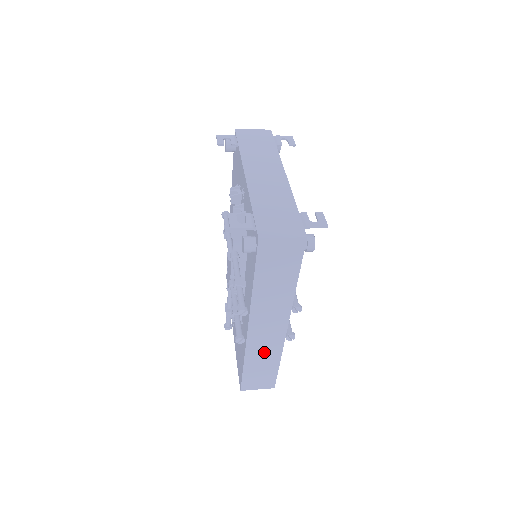
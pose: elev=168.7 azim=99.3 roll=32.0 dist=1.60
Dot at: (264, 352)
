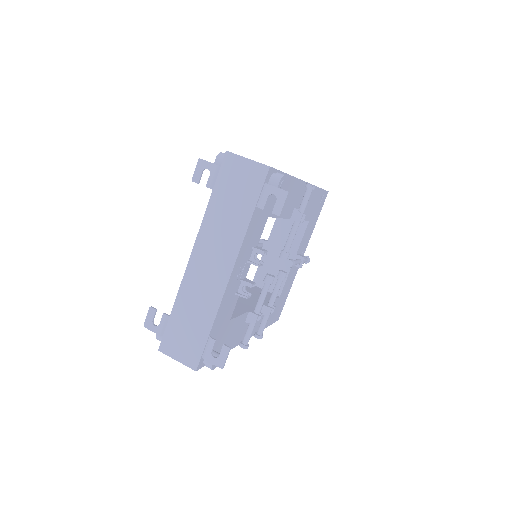
Dot at: occluded
